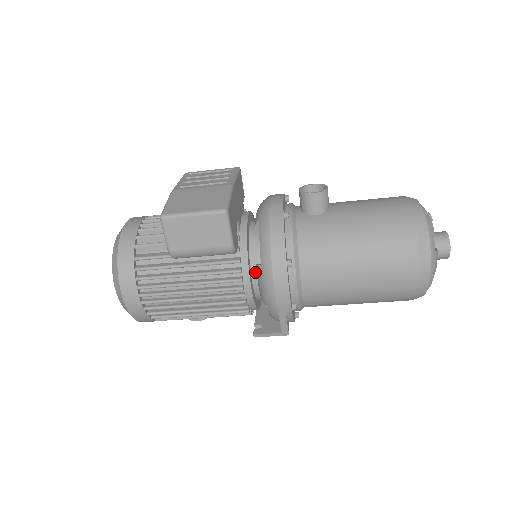
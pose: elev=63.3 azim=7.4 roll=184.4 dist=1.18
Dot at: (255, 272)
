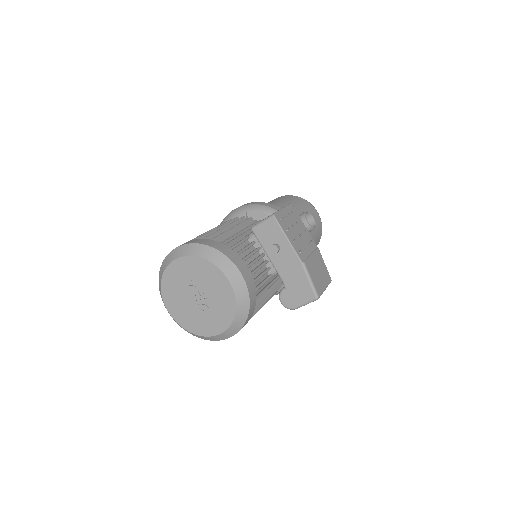
Dot at: occluded
